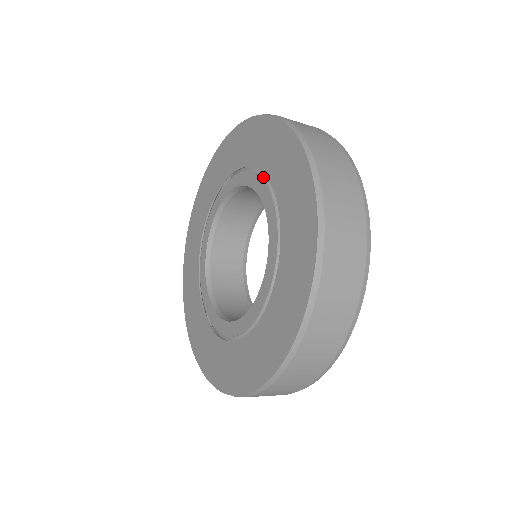
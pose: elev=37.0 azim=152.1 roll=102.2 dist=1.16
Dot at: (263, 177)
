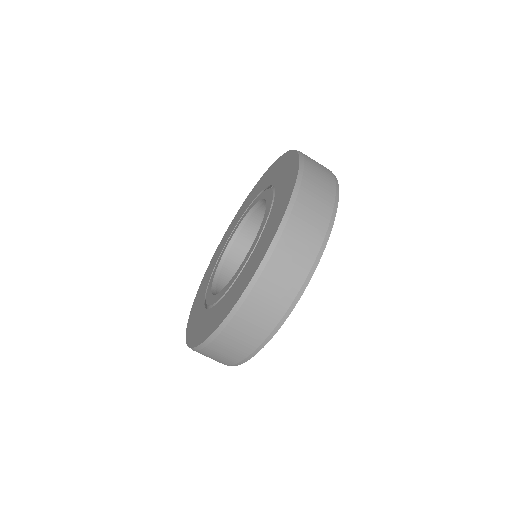
Dot at: occluded
